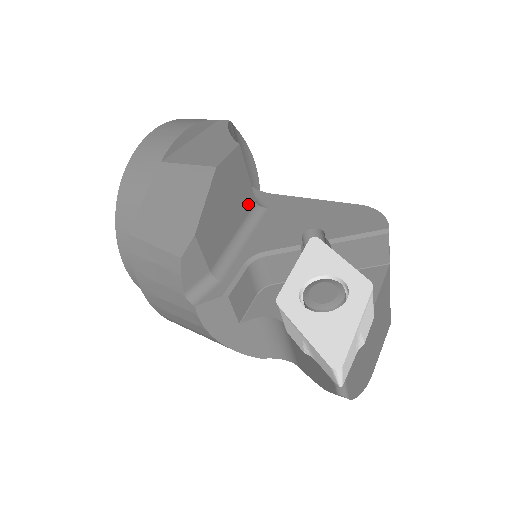
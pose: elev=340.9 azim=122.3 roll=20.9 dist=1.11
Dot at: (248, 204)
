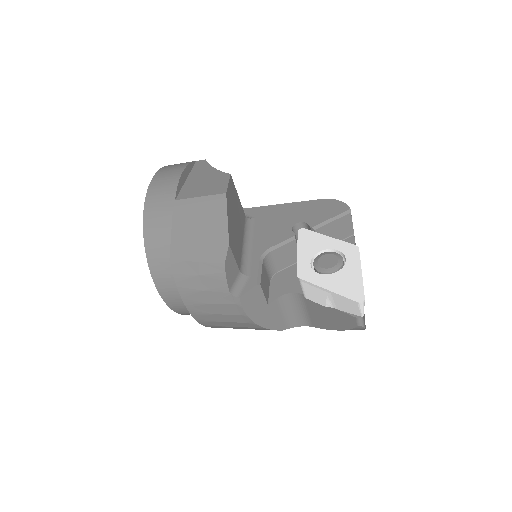
Dot at: (243, 218)
